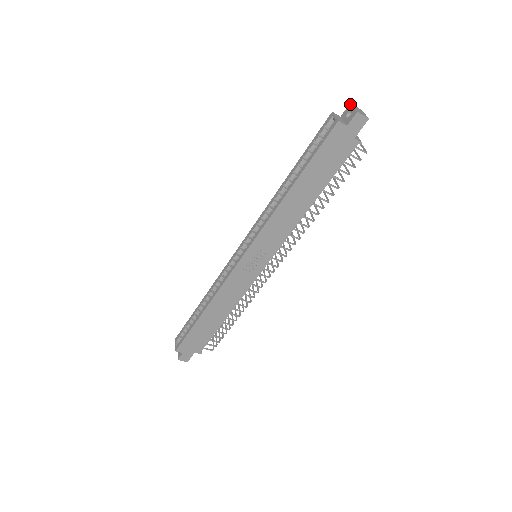
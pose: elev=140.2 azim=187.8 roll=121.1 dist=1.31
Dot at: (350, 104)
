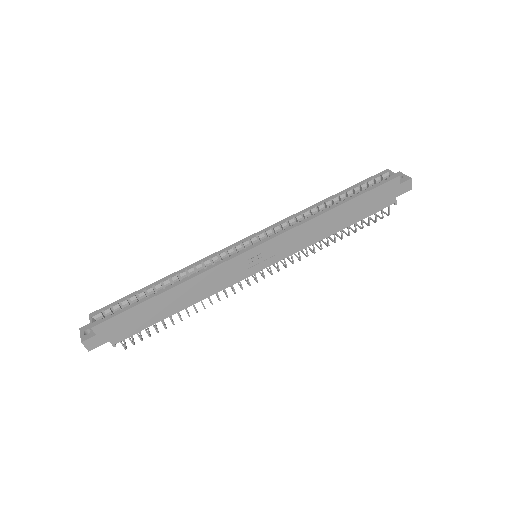
Dot at: (400, 172)
